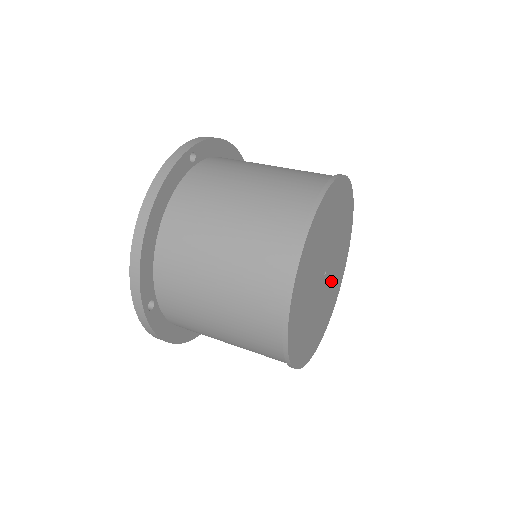
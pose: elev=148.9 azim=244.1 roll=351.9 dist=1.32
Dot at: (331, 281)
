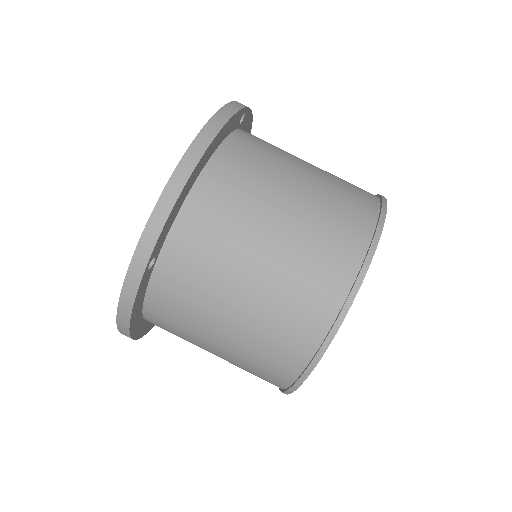
Dot at: occluded
